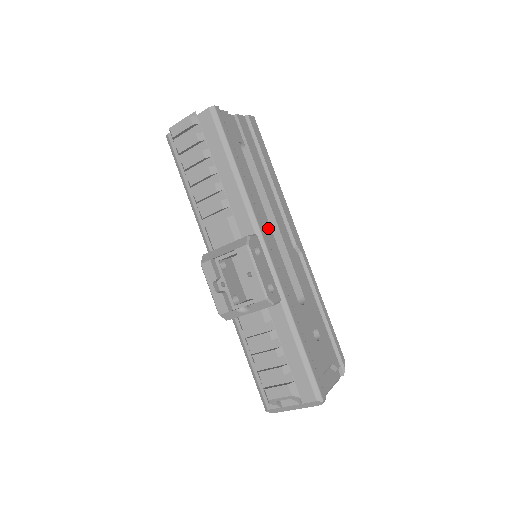
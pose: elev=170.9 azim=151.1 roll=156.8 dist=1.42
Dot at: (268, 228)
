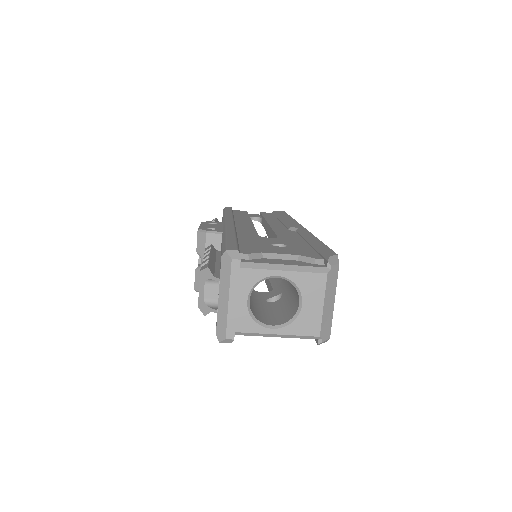
Dot at: occluded
